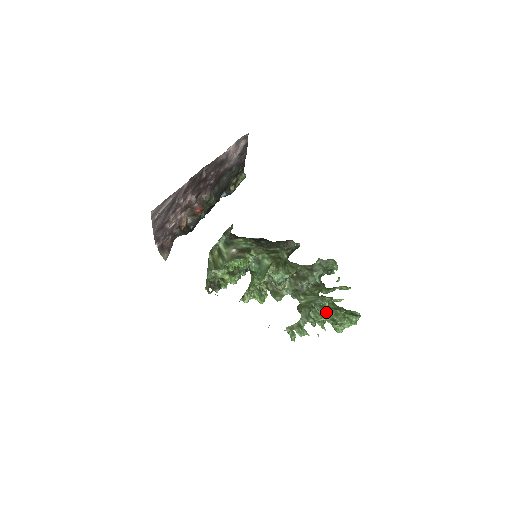
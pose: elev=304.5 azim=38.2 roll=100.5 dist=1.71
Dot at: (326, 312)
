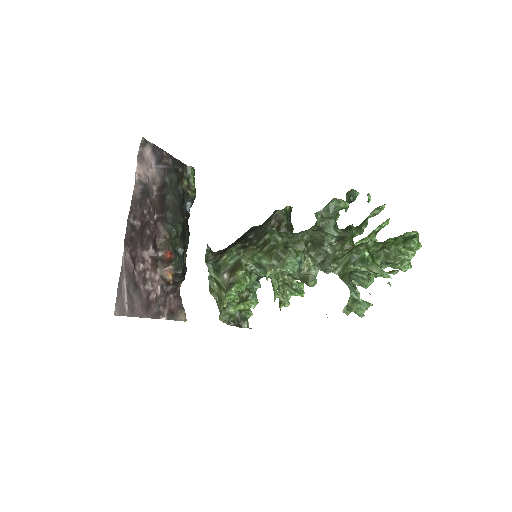
Dot at: (372, 264)
